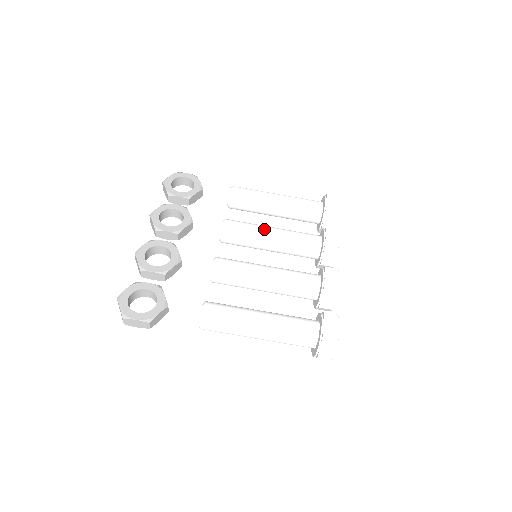
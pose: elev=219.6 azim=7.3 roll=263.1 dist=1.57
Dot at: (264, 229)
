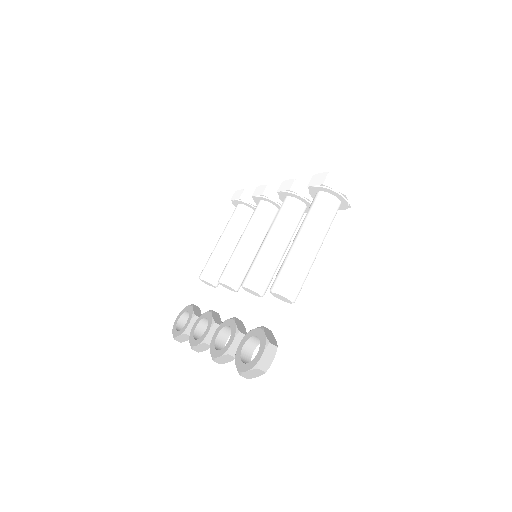
Dot at: (236, 247)
